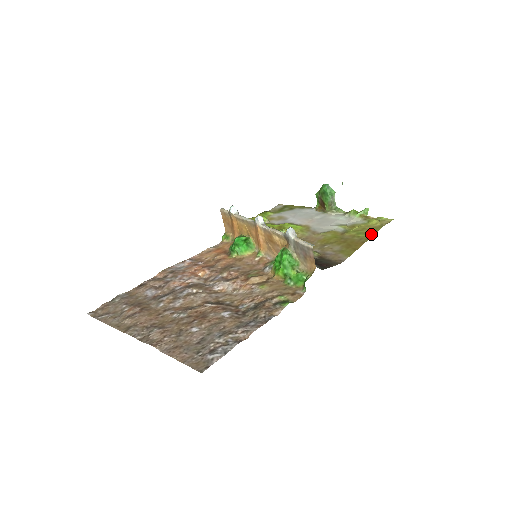
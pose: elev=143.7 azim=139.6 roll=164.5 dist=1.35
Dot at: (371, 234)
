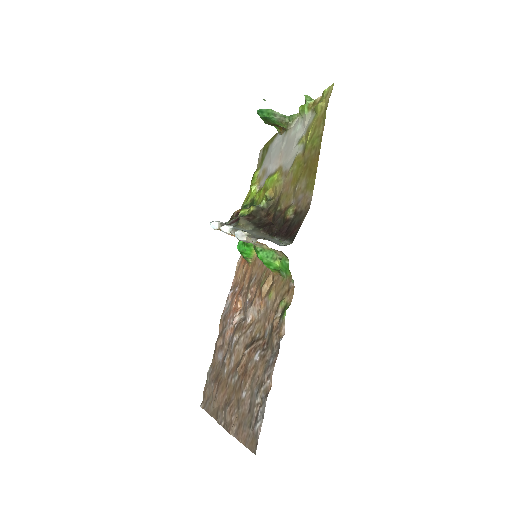
Dot at: (321, 133)
